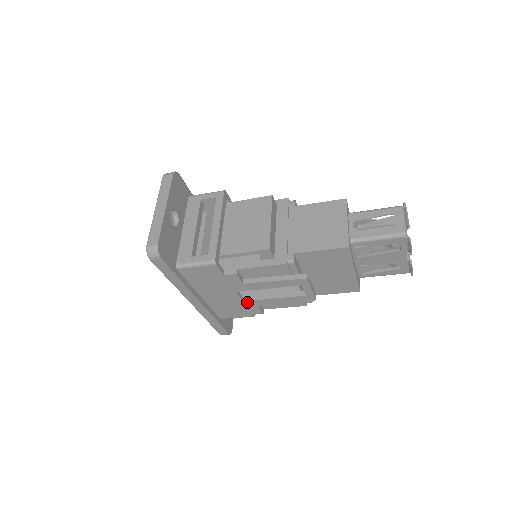
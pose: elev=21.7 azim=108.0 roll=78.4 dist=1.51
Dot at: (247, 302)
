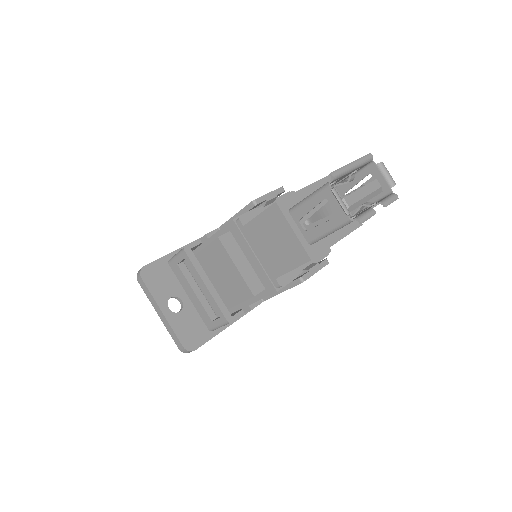
Dot at: occluded
